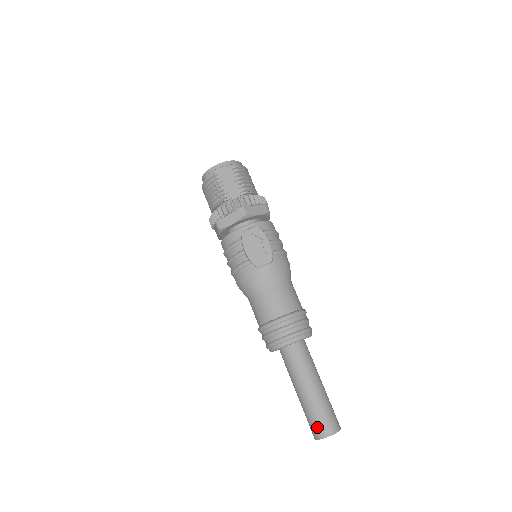
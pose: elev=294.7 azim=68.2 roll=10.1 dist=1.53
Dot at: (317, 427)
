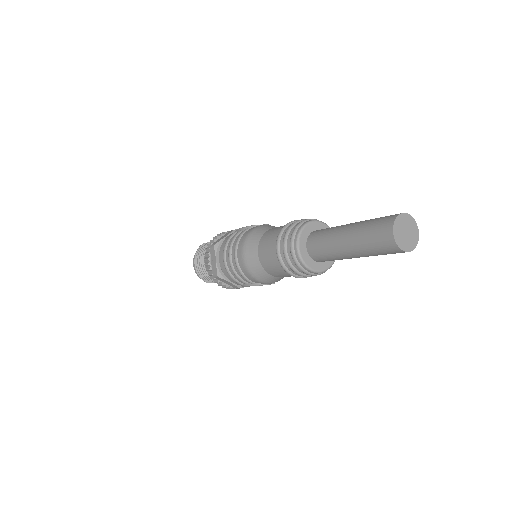
Dot at: (383, 220)
